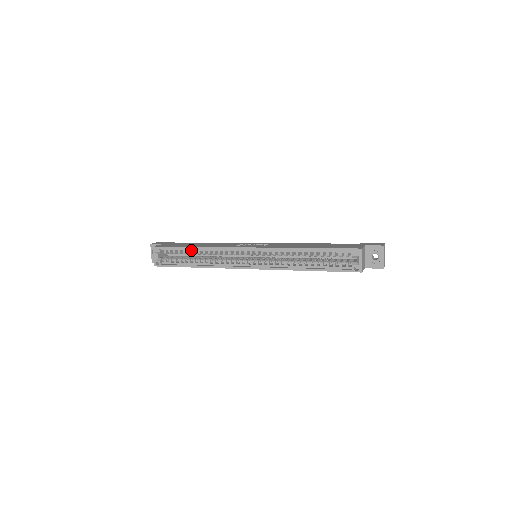
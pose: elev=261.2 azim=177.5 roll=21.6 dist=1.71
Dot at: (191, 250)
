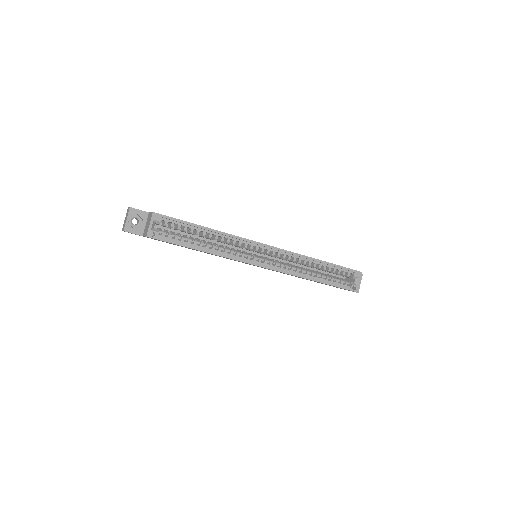
Dot at: (202, 230)
